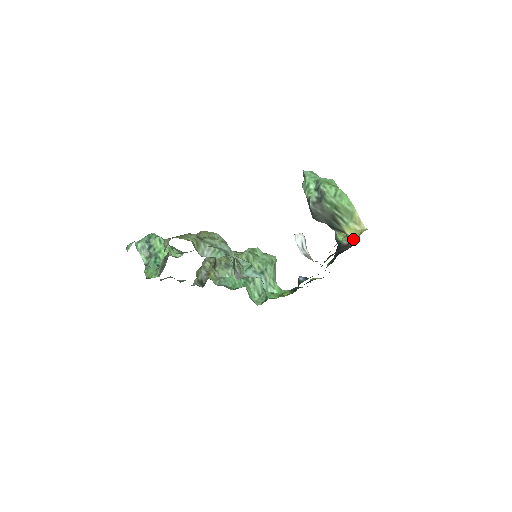
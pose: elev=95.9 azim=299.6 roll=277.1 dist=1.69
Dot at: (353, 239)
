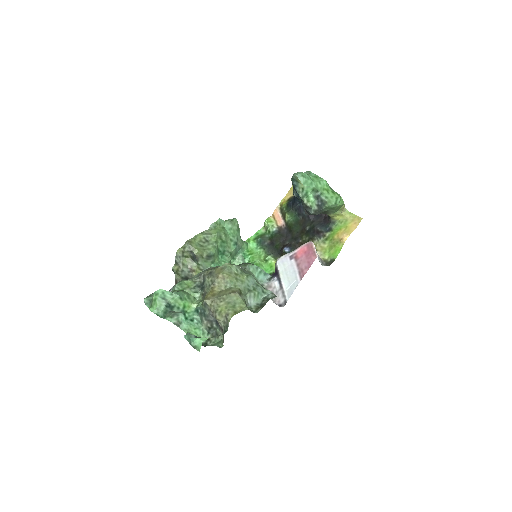
Dot at: (335, 219)
